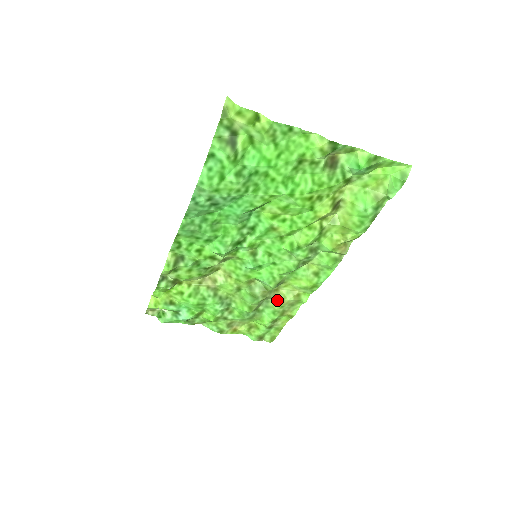
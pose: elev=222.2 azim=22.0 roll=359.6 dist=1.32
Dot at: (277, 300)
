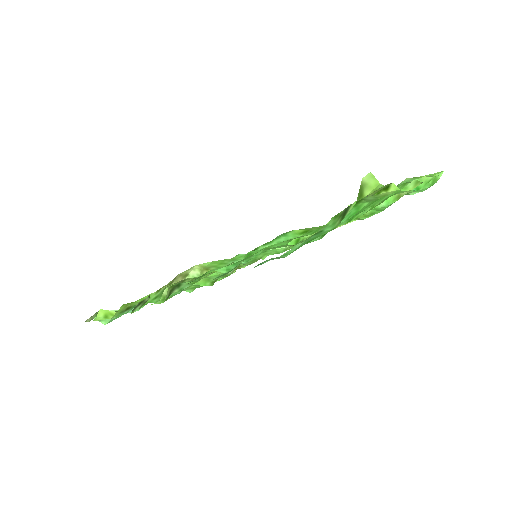
Dot at: occluded
